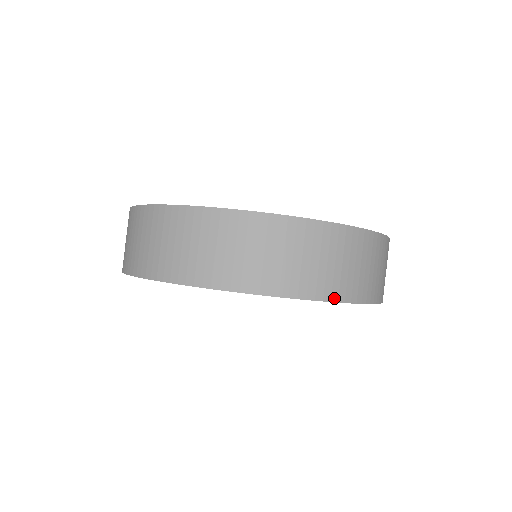
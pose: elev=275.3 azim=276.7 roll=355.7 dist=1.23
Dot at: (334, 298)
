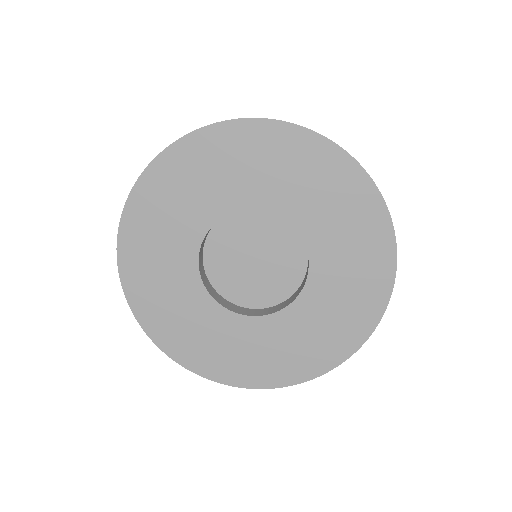
Dot at: occluded
